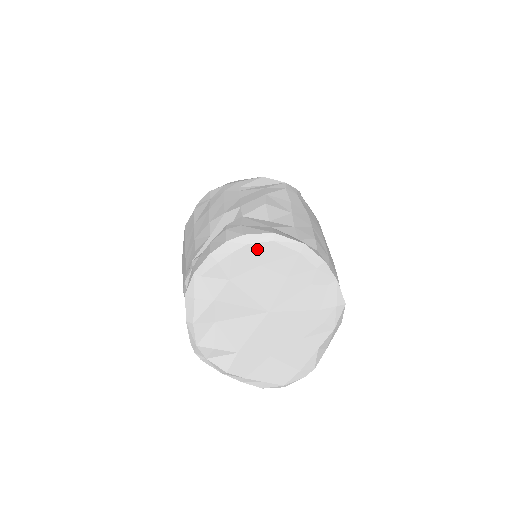
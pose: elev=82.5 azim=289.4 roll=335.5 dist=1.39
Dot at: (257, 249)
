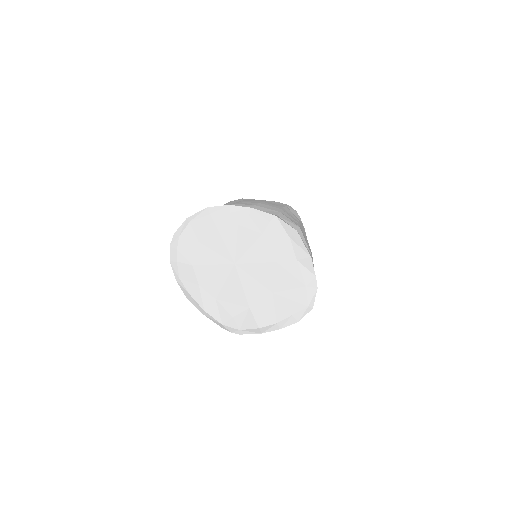
Dot at: (187, 235)
